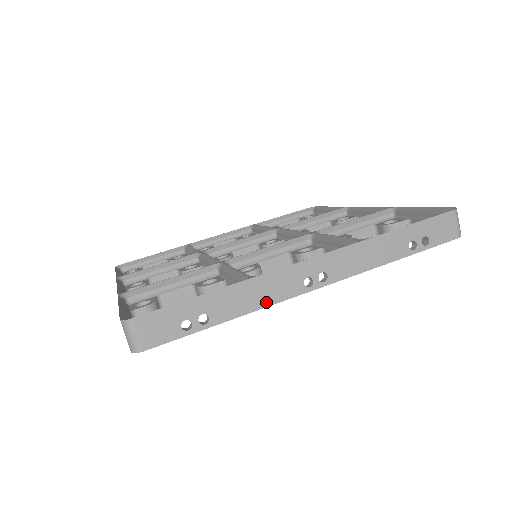
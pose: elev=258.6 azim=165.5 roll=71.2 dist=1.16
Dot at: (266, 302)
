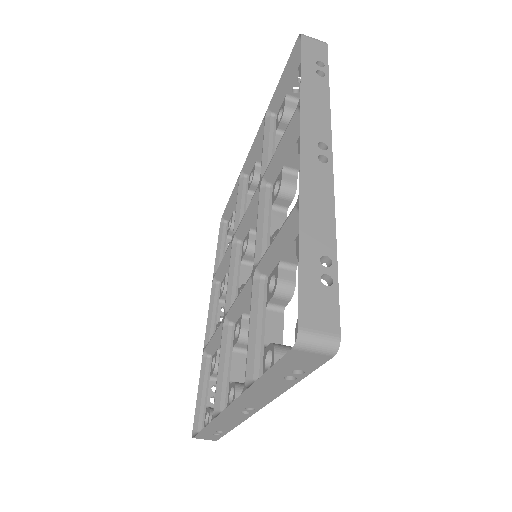
Dot at: (237, 422)
